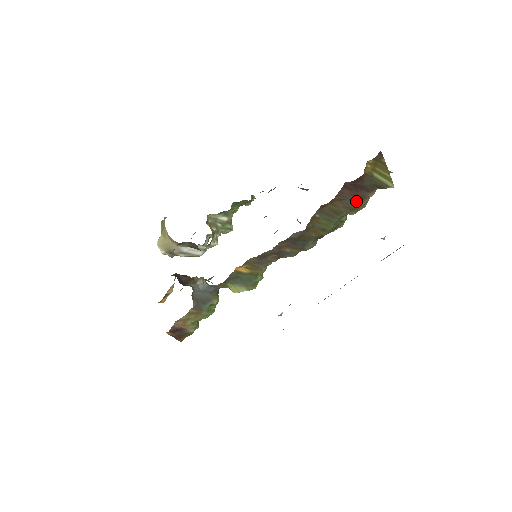
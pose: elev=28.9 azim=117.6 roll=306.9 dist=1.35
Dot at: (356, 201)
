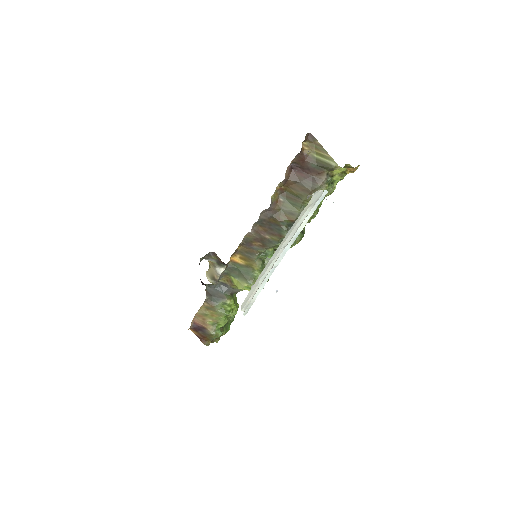
Dot at: (311, 184)
